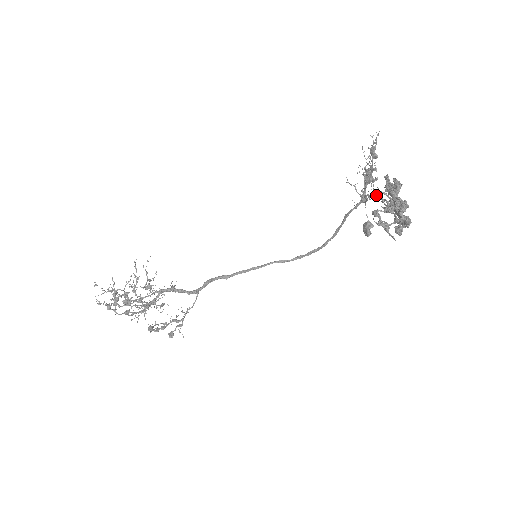
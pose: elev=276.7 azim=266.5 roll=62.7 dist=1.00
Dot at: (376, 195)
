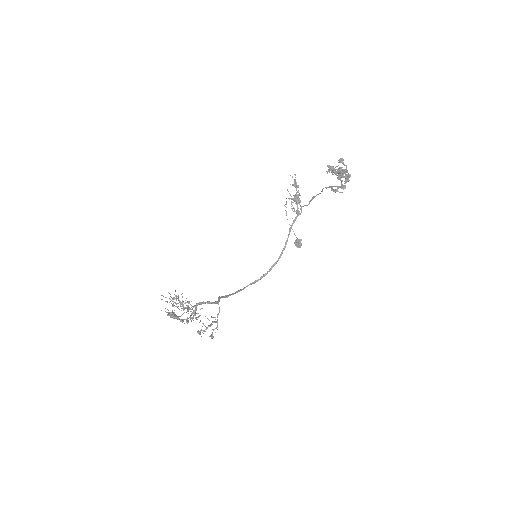
Dot at: (312, 197)
